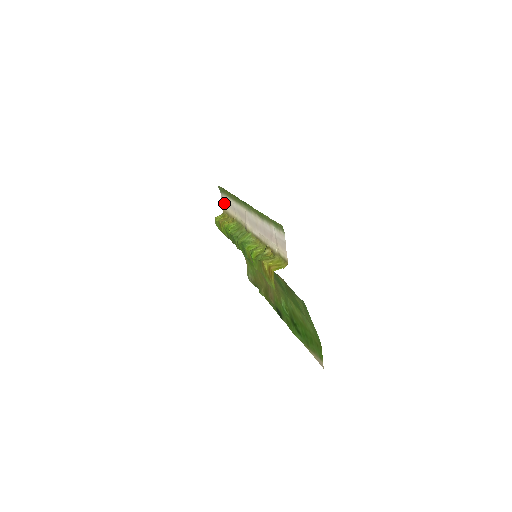
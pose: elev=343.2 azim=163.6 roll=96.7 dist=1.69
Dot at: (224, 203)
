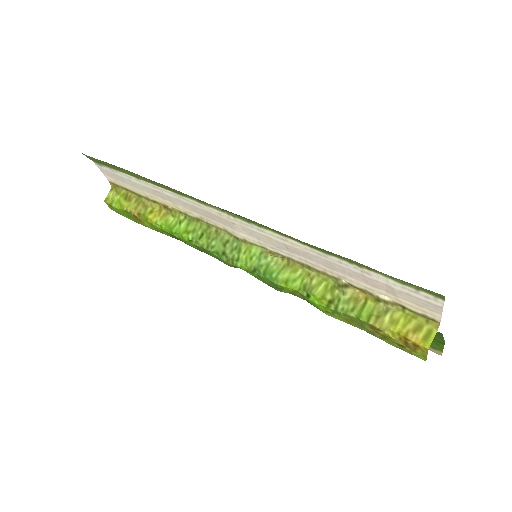
Dot at: (114, 177)
